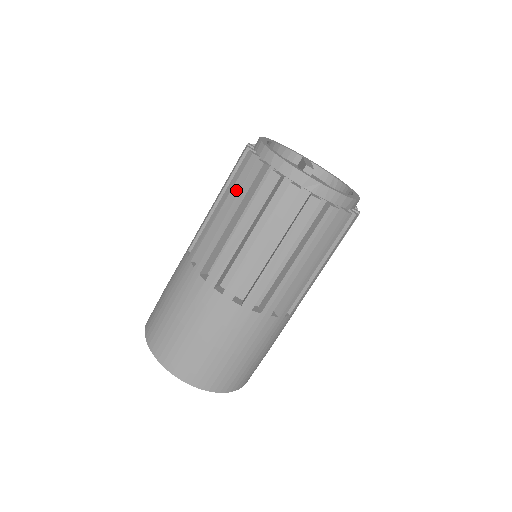
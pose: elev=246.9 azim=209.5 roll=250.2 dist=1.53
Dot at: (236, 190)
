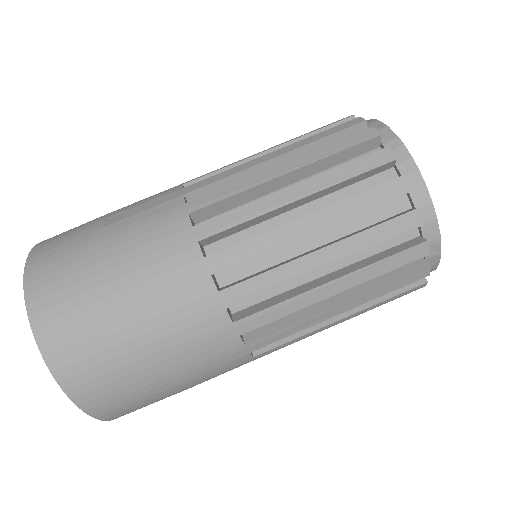
Dot at: (335, 187)
